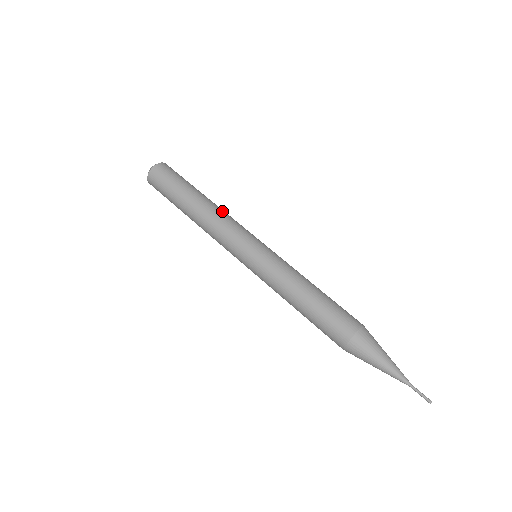
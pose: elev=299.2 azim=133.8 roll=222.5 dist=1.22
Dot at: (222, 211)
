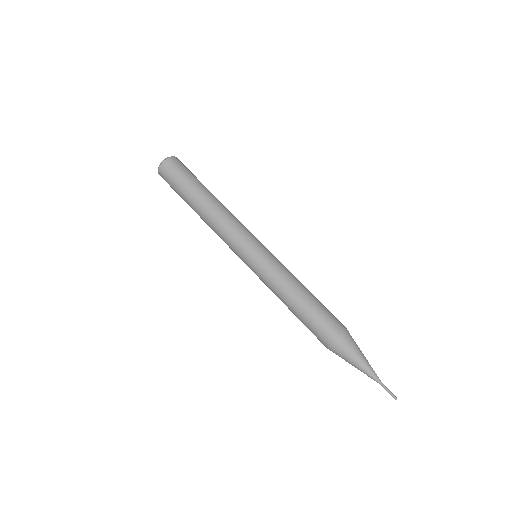
Dot at: occluded
